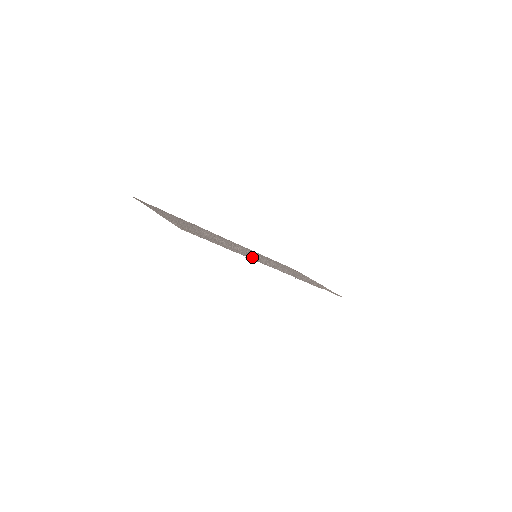
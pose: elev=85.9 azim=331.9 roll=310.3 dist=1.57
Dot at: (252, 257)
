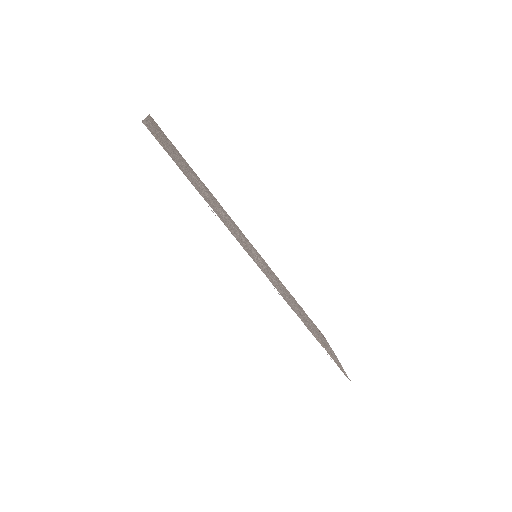
Dot at: (234, 233)
